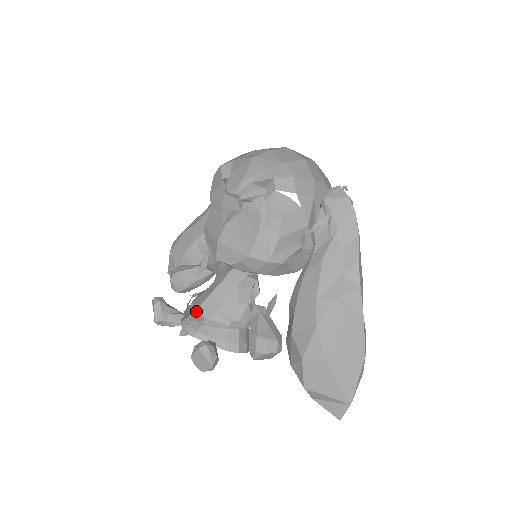
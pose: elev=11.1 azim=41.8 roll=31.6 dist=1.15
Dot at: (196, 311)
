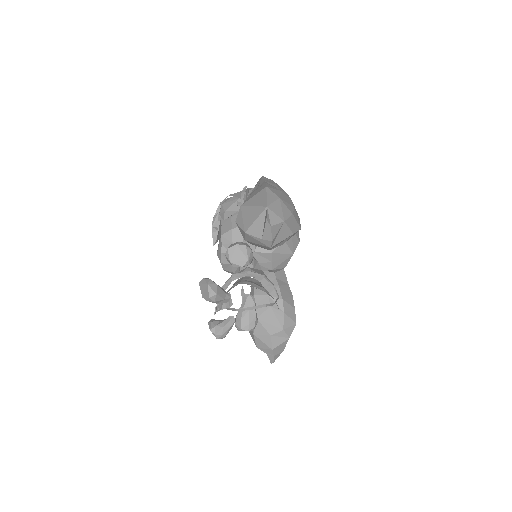
Dot at: occluded
